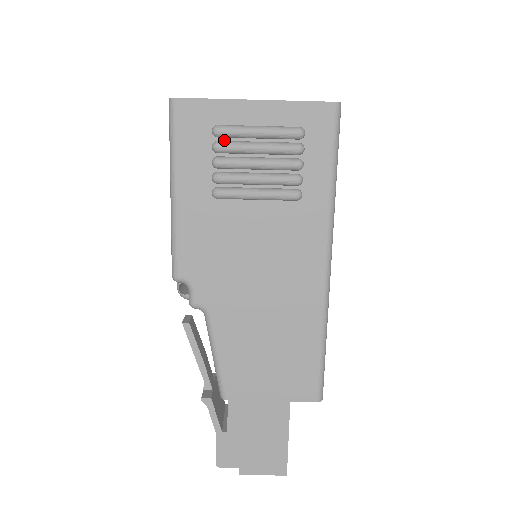
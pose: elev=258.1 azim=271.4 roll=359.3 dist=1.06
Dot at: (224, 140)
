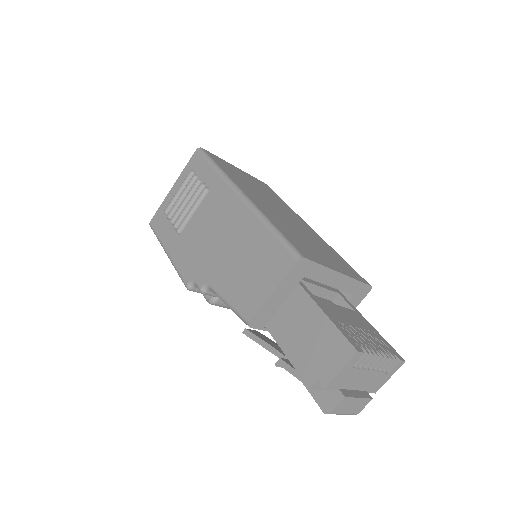
Dot at: occluded
